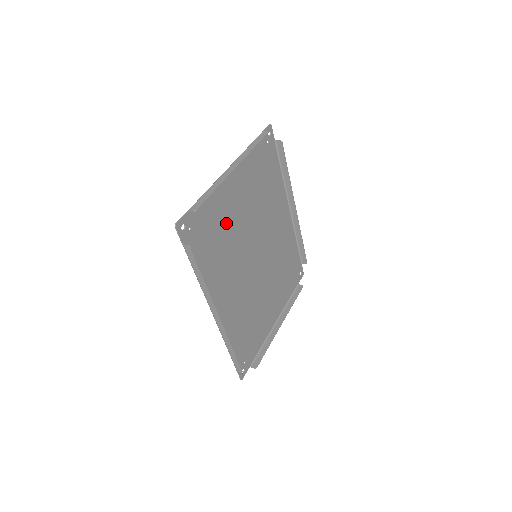
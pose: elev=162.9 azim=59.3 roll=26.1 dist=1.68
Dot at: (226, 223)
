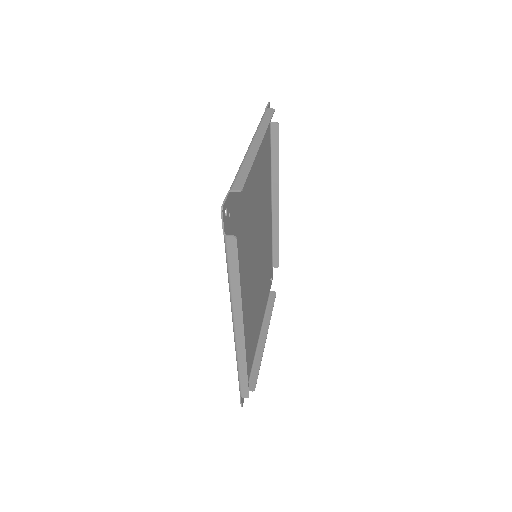
Dot at: (245, 213)
